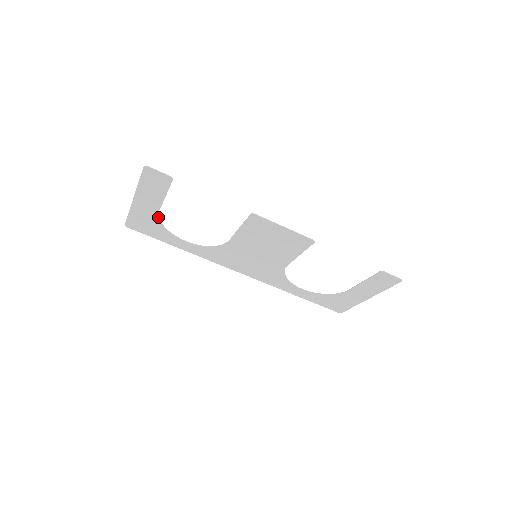
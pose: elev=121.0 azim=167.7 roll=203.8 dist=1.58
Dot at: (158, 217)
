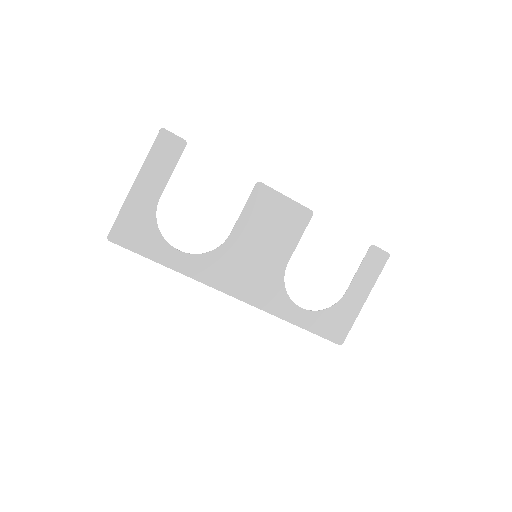
Dot at: (155, 211)
